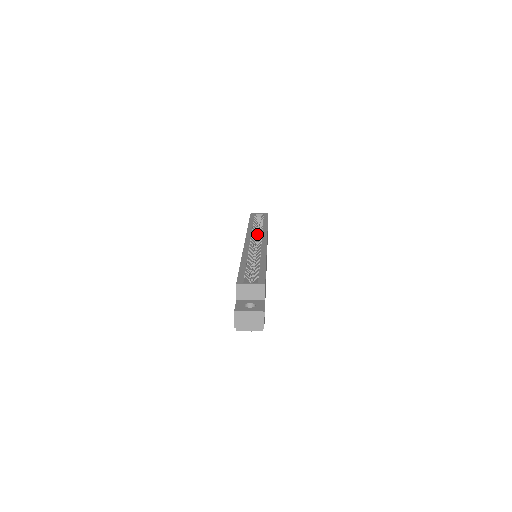
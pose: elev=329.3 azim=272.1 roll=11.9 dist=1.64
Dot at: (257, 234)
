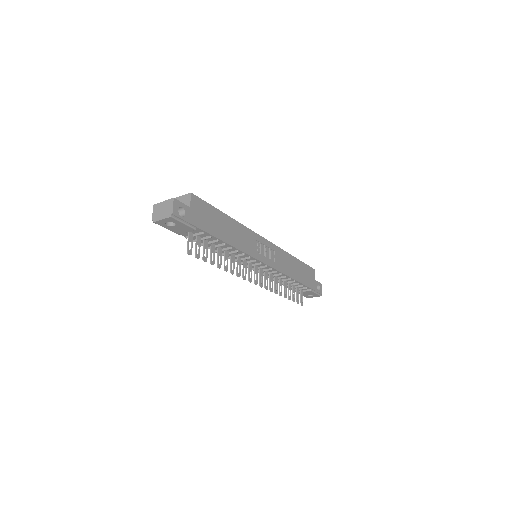
Dot at: occluded
